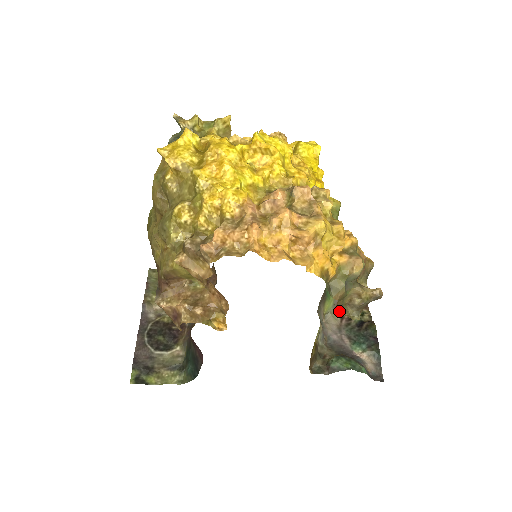
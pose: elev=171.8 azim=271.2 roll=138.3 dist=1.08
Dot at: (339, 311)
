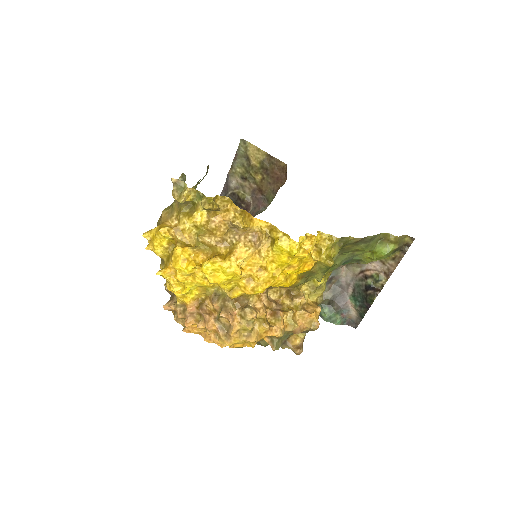
Dot at: occluded
